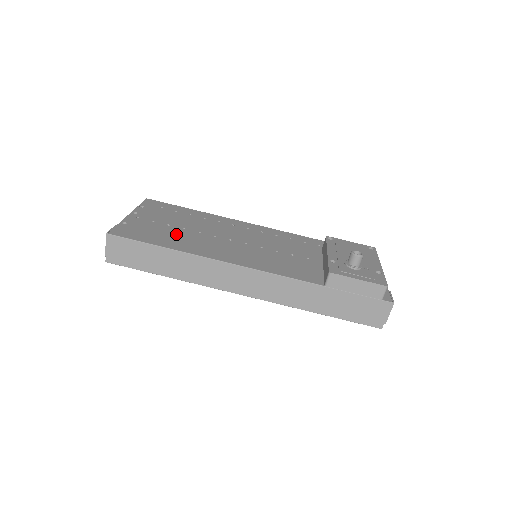
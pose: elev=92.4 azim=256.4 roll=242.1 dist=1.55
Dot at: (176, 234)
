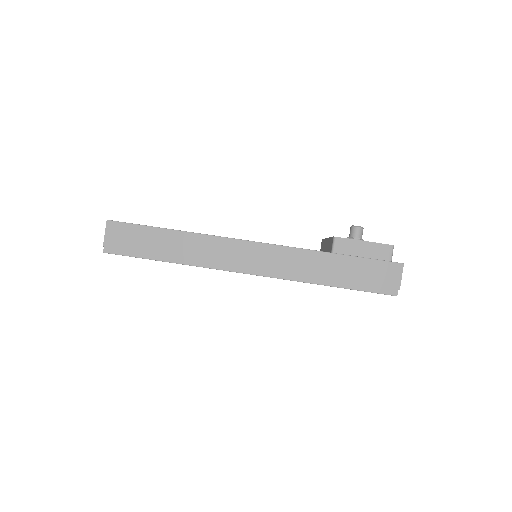
Dot at: occluded
